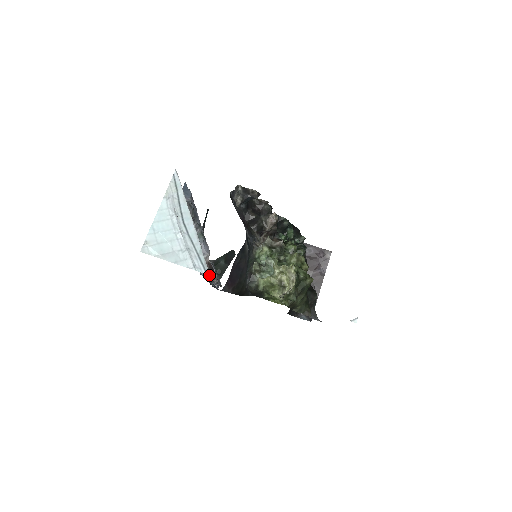
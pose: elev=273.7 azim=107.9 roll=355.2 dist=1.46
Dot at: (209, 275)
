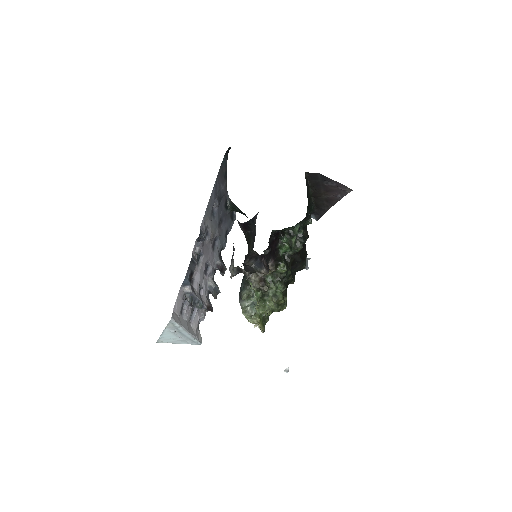
Dot at: occluded
